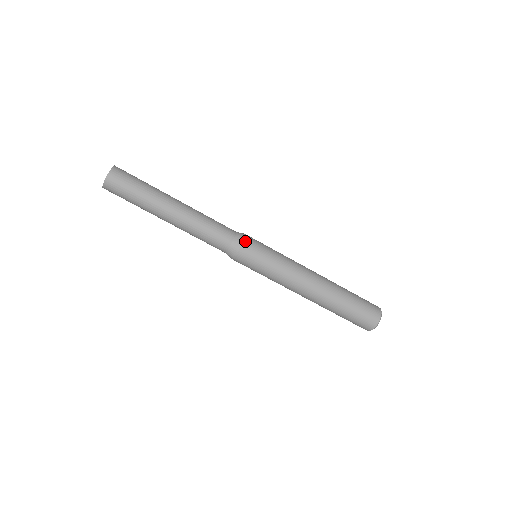
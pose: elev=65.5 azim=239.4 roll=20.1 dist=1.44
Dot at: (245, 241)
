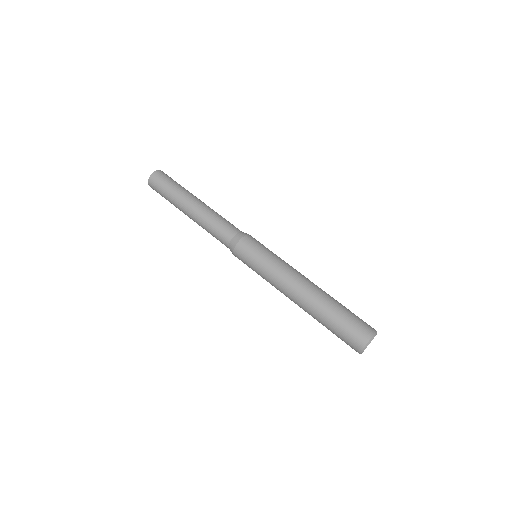
Dot at: (251, 236)
